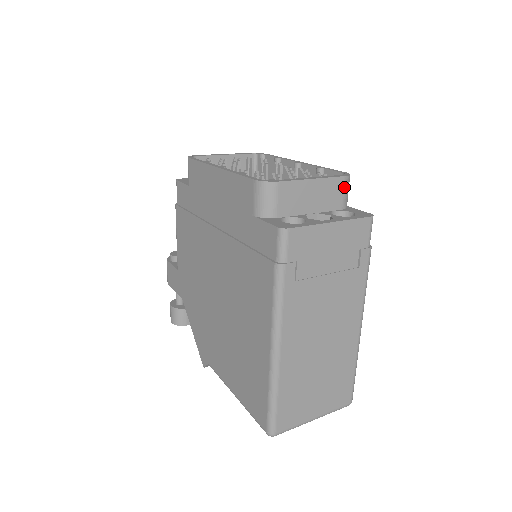
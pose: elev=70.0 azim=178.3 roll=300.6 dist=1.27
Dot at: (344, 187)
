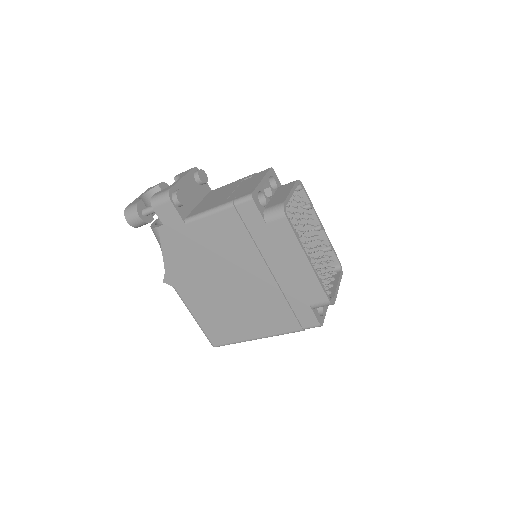
Dot at: occluded
